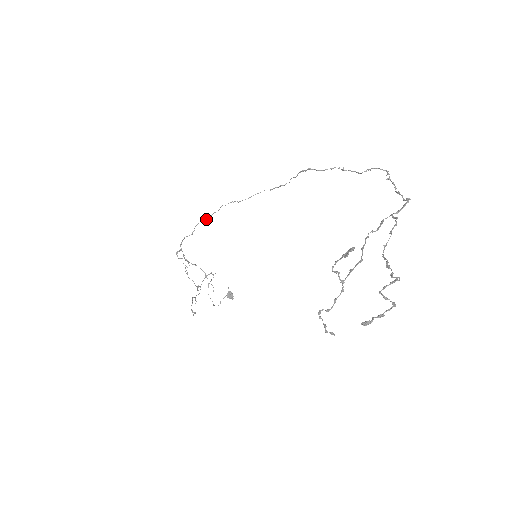
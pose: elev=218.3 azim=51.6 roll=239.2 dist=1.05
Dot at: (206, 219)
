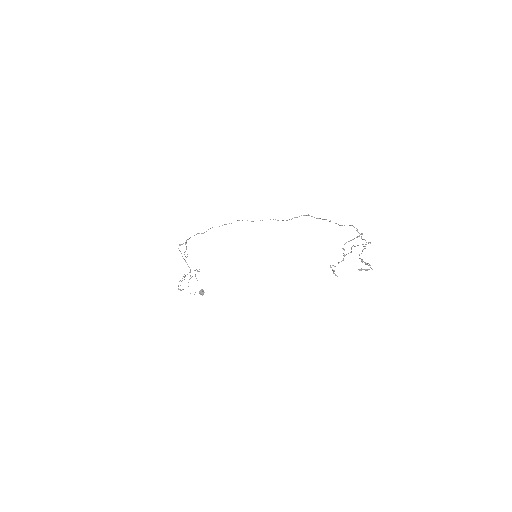
Dot at: occluded
